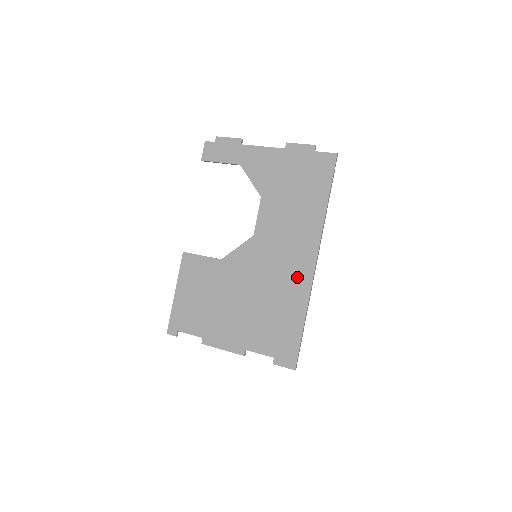
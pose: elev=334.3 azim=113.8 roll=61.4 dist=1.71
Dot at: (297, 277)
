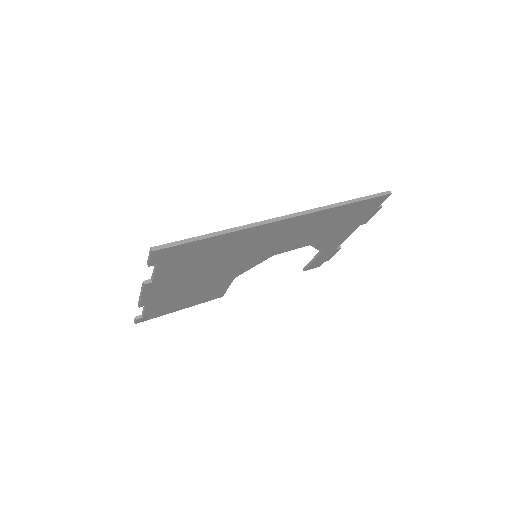
Dot at: occluded
